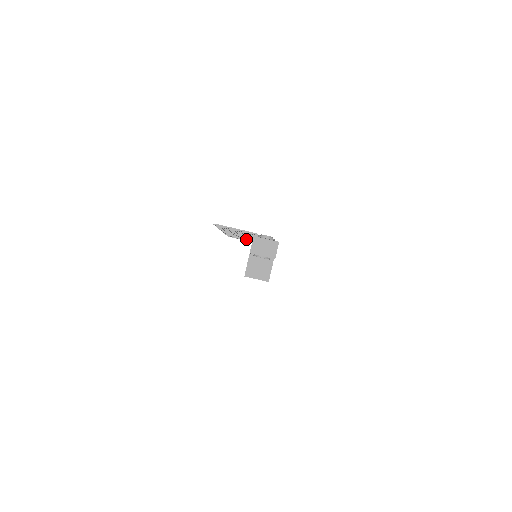
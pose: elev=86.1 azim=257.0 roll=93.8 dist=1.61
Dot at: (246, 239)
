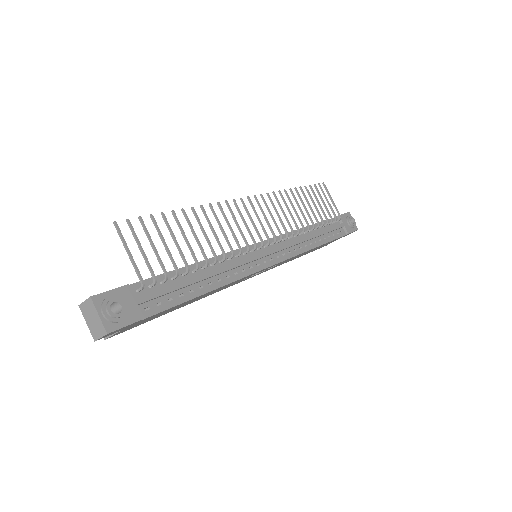
Dot at: (303, 216)
